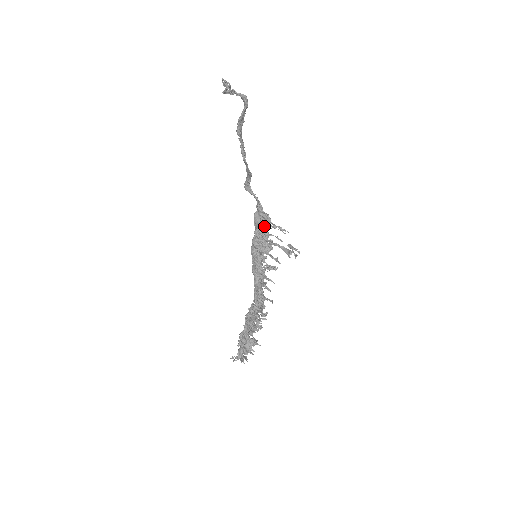
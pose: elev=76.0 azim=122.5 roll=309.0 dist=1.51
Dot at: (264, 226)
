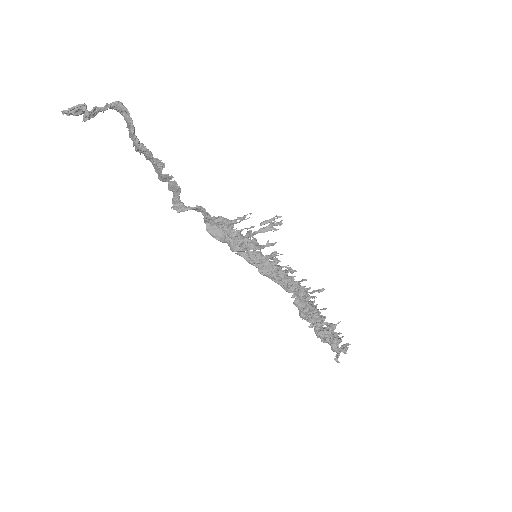
Dot at: (230, 227)
